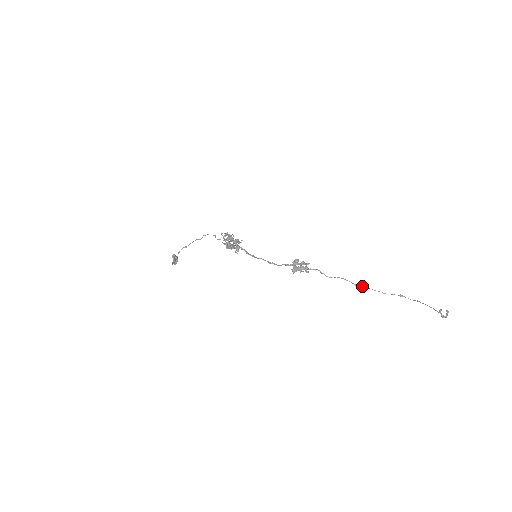
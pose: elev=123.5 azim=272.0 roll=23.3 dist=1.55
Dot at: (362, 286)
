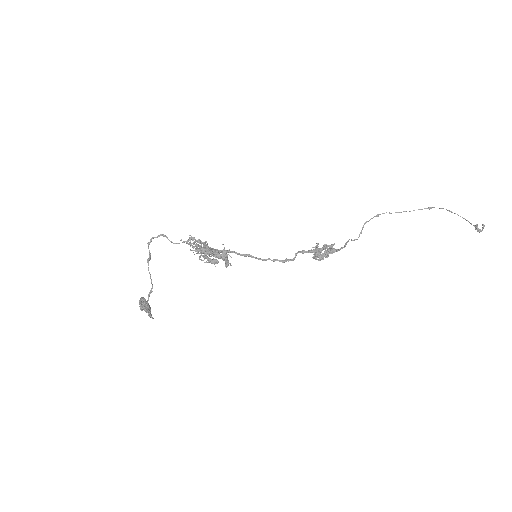
Dot at: occluded
